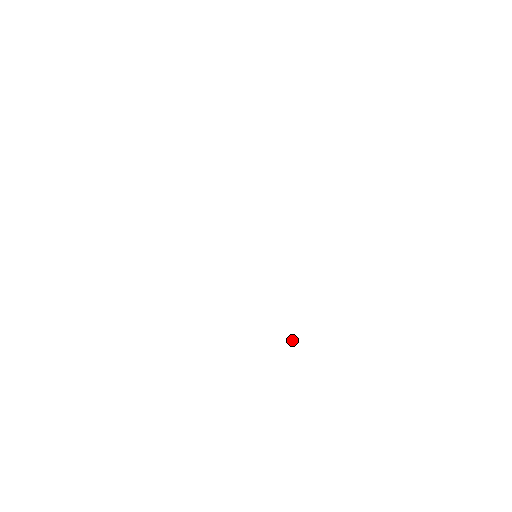
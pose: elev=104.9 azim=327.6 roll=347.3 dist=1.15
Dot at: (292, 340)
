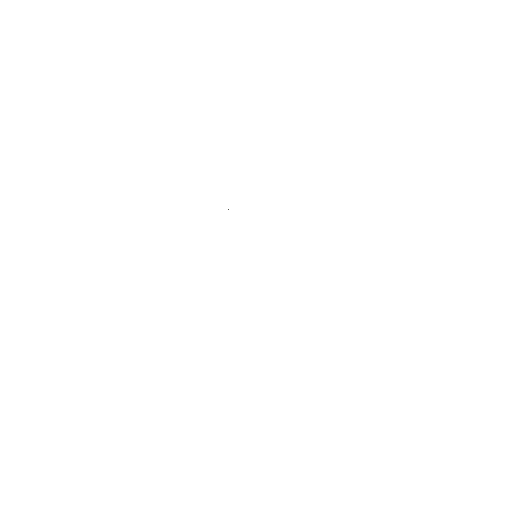
Dot at: occluded
